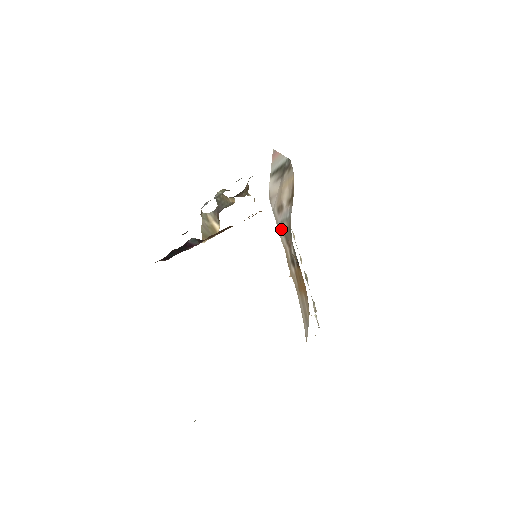
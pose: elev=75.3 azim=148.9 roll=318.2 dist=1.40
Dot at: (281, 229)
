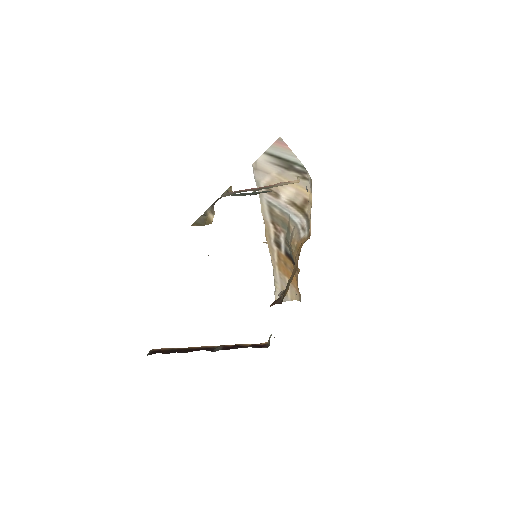
Dot at: (266, 206)
